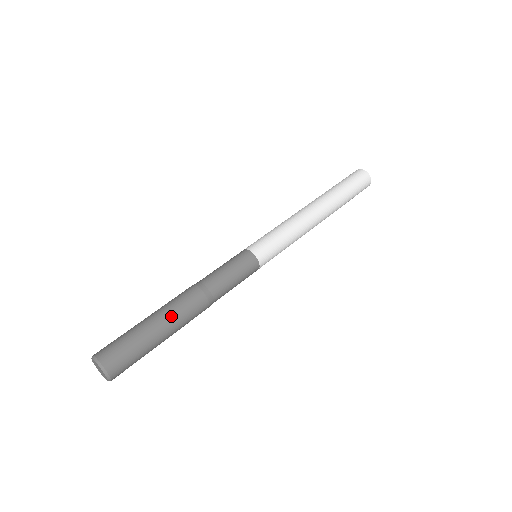
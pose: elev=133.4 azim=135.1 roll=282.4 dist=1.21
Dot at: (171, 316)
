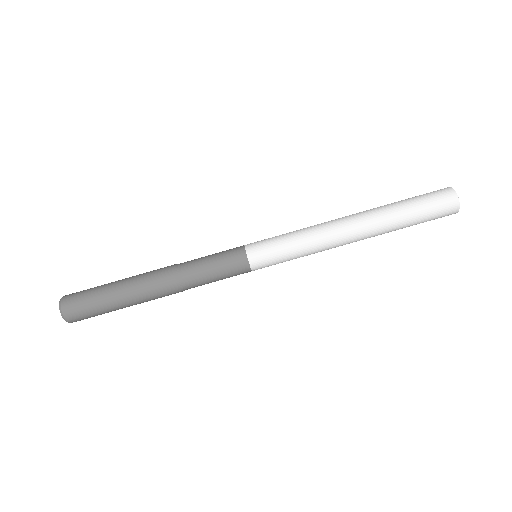
Dot at: (140, 301)
